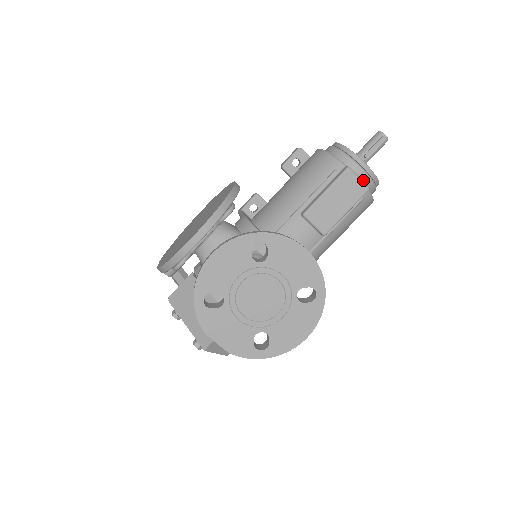
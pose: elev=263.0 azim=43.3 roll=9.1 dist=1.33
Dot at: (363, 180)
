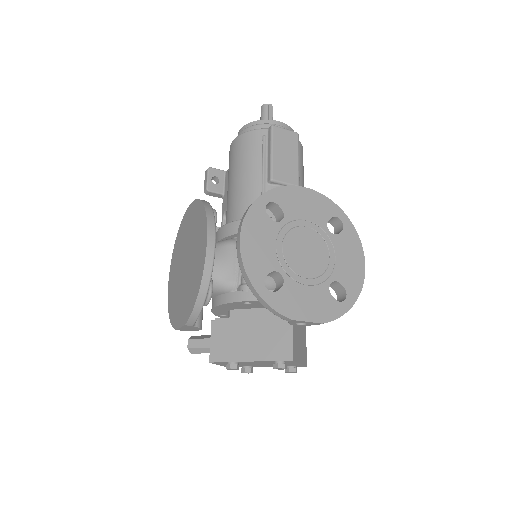
Dot at: occluded
